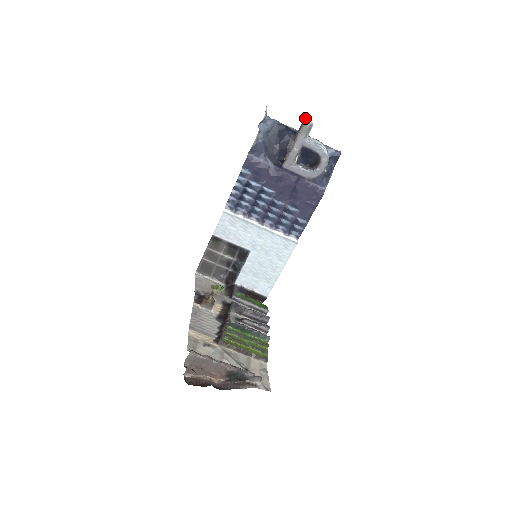
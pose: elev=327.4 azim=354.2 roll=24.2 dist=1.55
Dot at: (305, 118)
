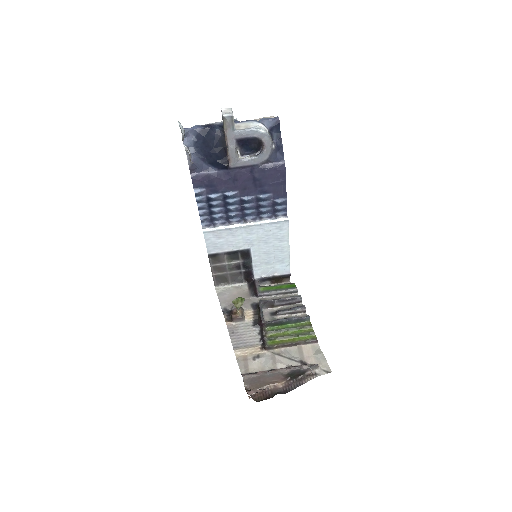
Dot at: (222, 110)
